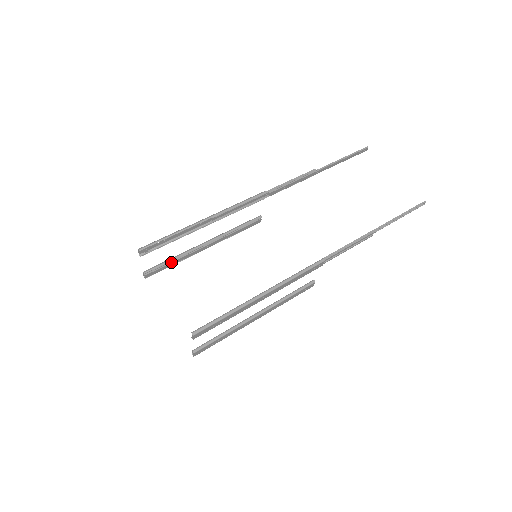
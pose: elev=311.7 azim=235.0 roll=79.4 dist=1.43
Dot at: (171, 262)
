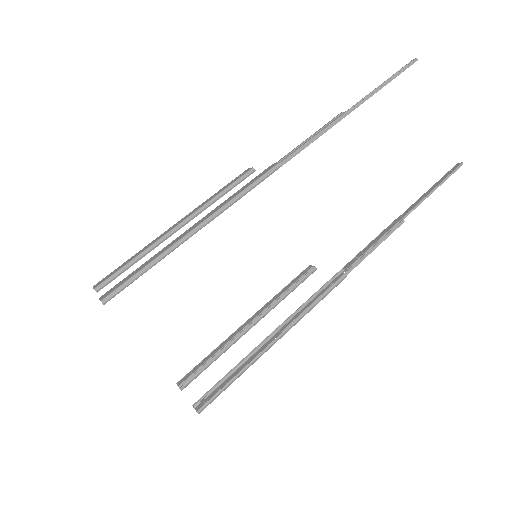
Dot at: (133, 264)
